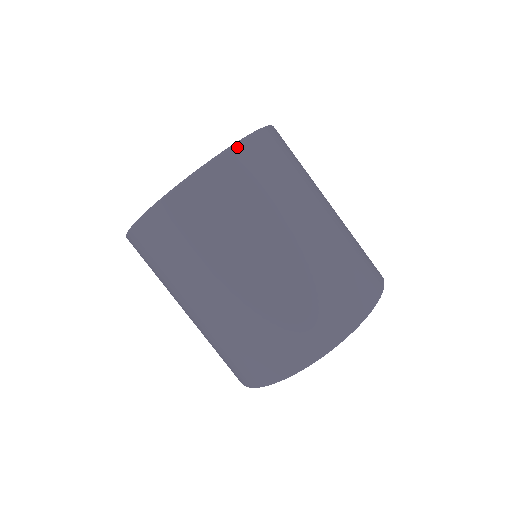
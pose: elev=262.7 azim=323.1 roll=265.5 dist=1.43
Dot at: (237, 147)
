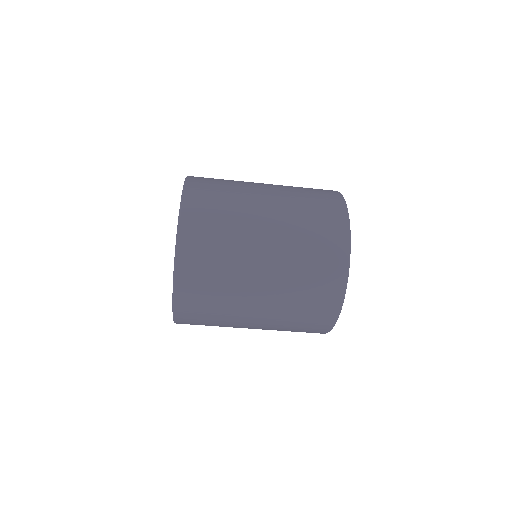
Dot at: (177, 277)
